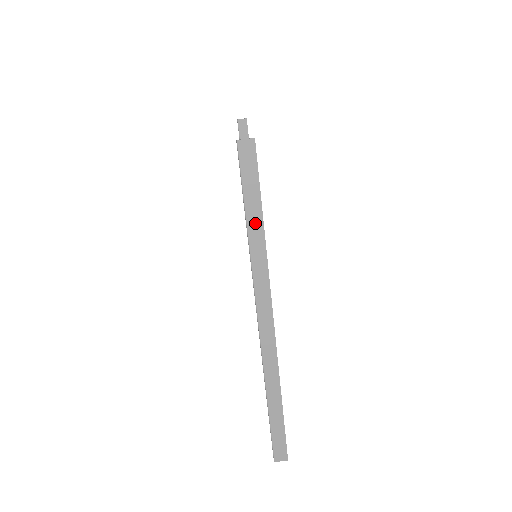
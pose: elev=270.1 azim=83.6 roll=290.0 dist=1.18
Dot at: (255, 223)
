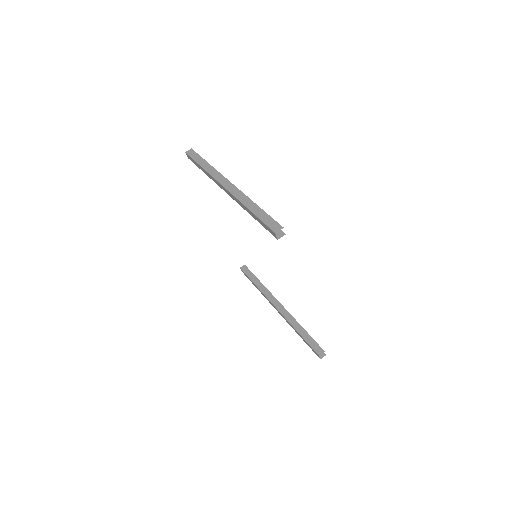
Dot at: (203, 163)
